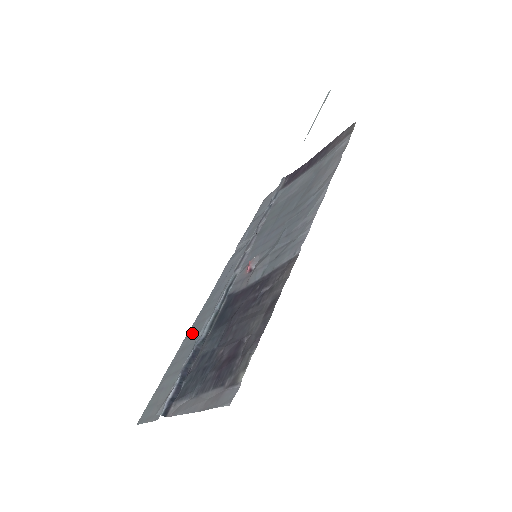
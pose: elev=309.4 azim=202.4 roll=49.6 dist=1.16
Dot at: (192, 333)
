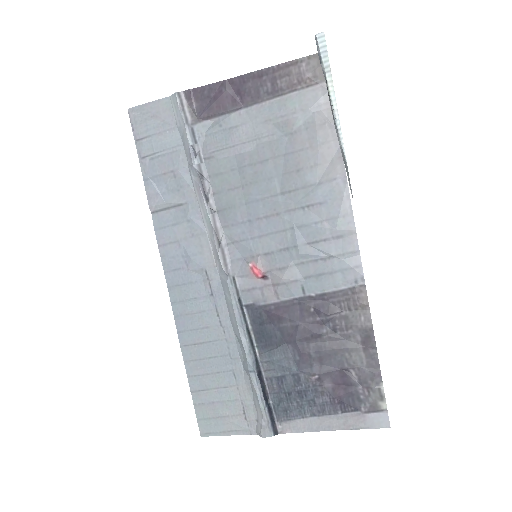
Dot at: (198, 342)
